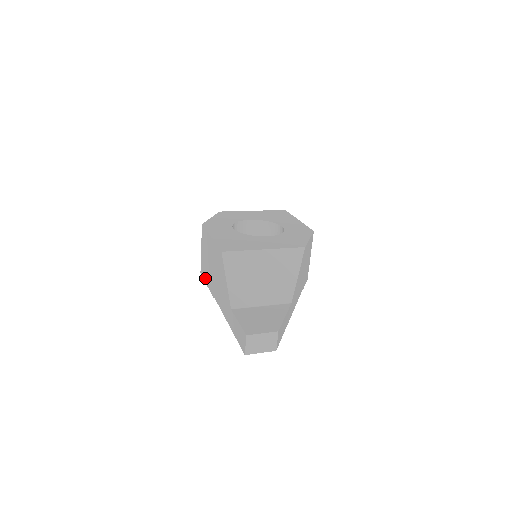
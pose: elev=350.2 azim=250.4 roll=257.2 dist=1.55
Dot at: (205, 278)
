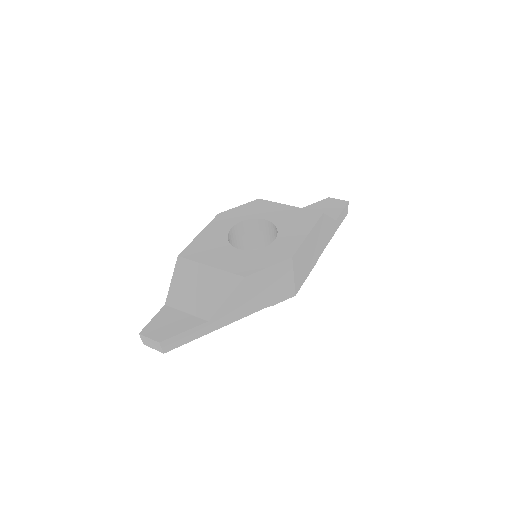
Dot at: occluded
